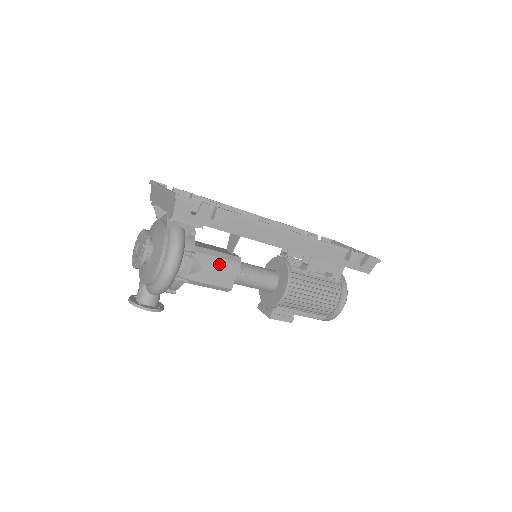
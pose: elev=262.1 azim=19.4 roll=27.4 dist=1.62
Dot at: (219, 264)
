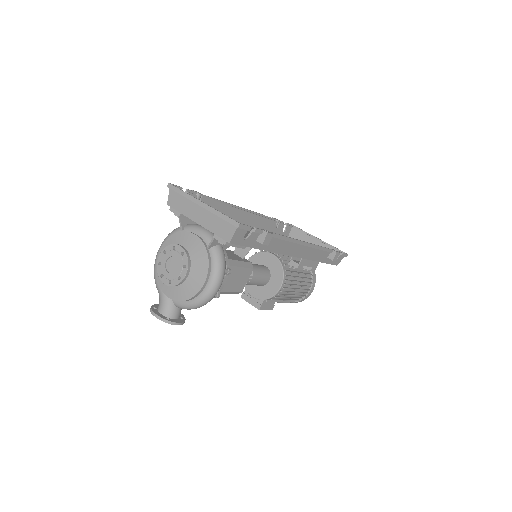
Dot at: (238, 272)
